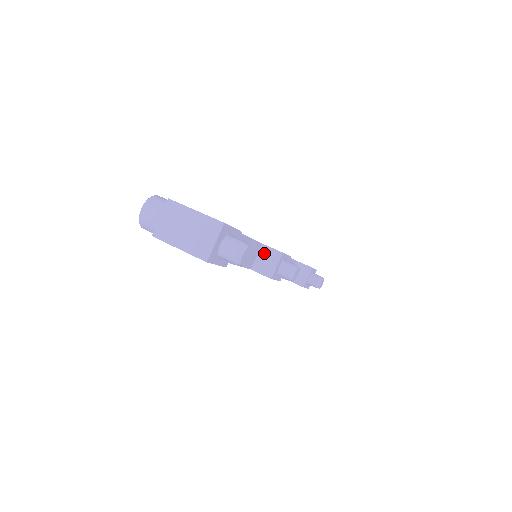
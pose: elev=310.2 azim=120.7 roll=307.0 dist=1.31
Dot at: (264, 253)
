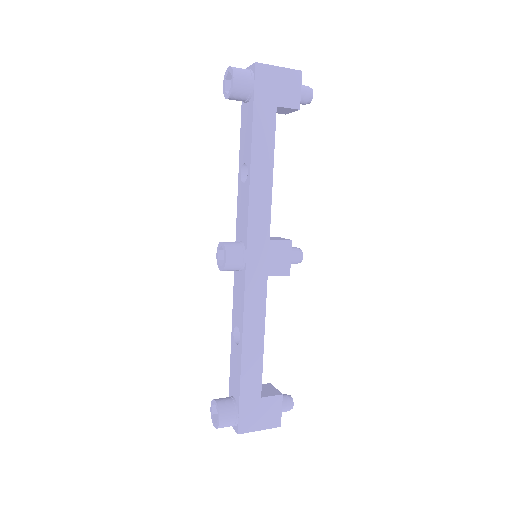
Dot at: occluded
